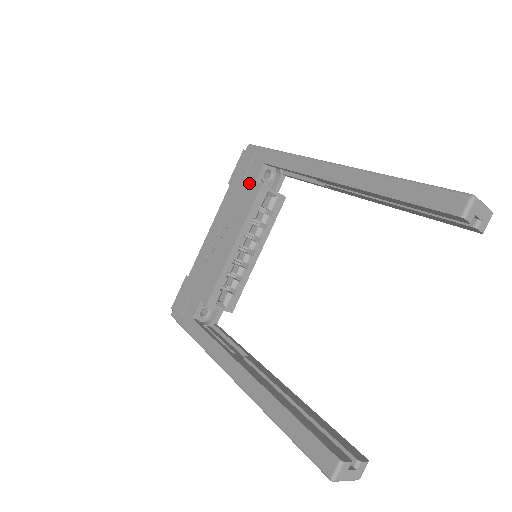
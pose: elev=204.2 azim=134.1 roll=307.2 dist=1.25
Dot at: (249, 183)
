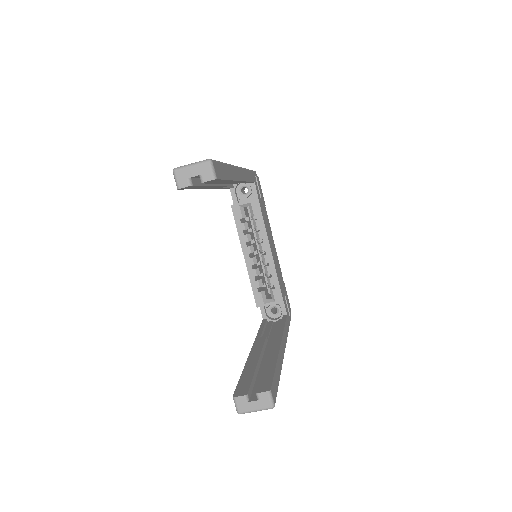
Dot at: occluded
